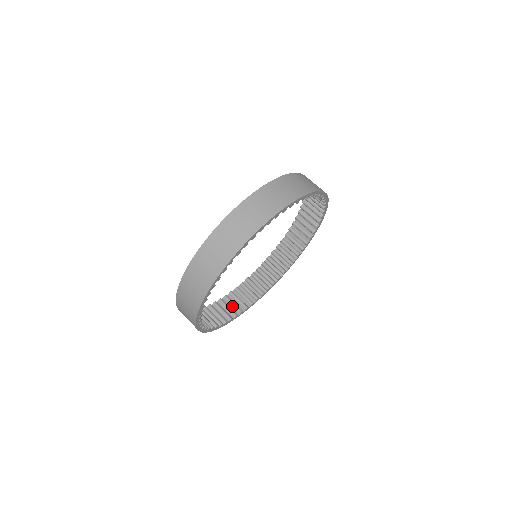
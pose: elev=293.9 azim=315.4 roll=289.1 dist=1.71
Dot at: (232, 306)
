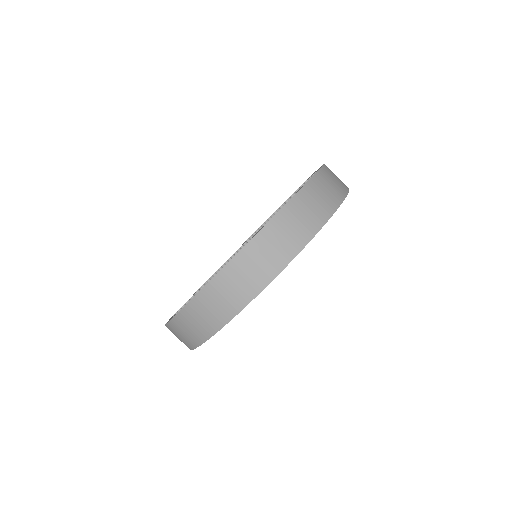
Dot at: occluded
